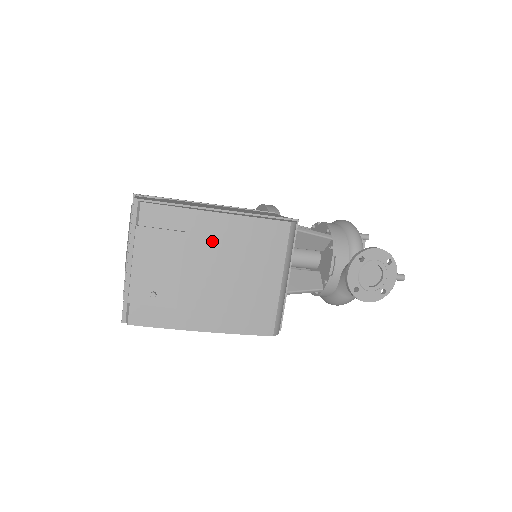
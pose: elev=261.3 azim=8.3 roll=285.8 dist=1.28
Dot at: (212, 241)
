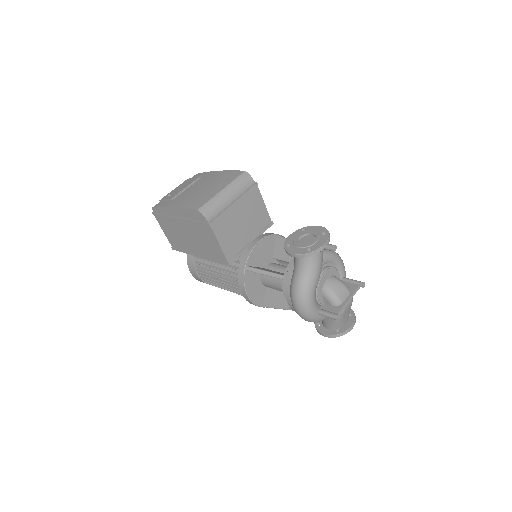
Dot at: (207, 179)
